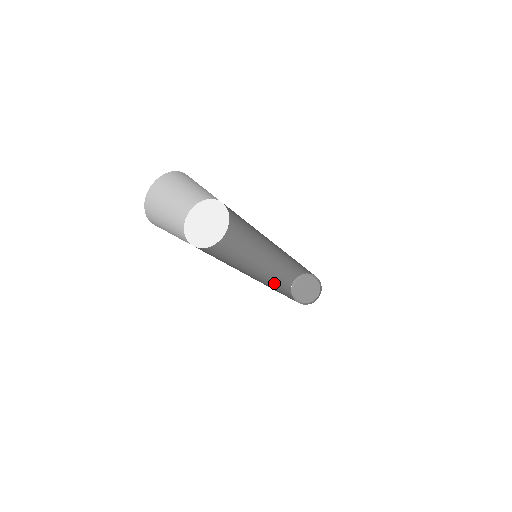
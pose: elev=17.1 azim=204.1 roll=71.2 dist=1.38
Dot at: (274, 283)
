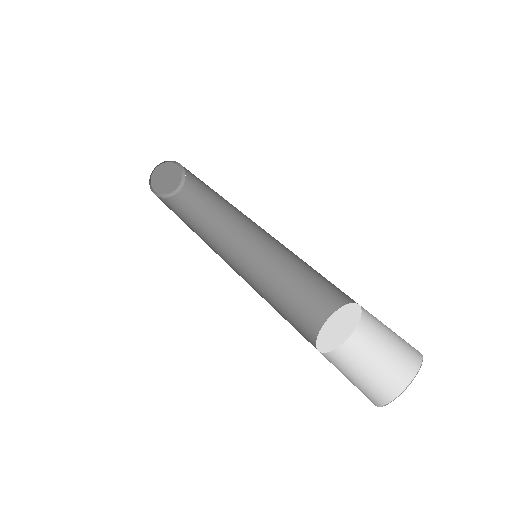
Dot at: occluded
